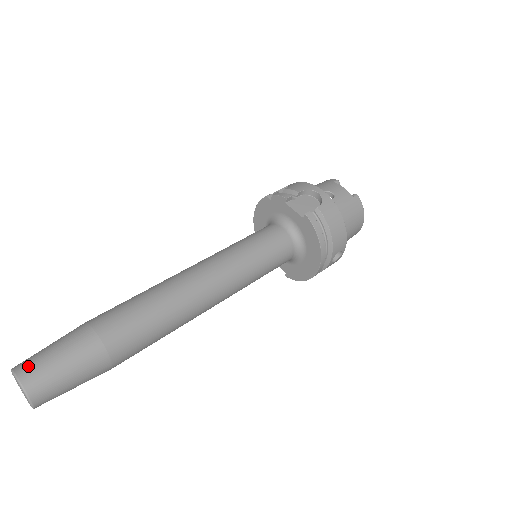
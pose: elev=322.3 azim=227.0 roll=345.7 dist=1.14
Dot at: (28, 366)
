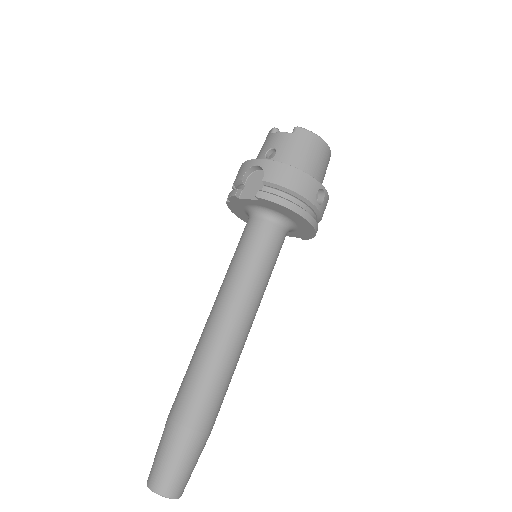
Dot at: (152, 476)
